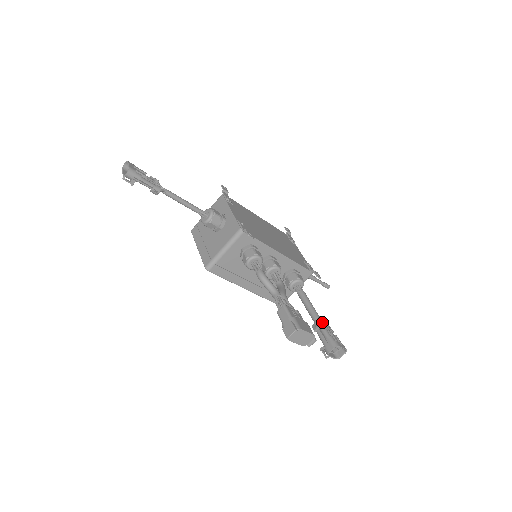
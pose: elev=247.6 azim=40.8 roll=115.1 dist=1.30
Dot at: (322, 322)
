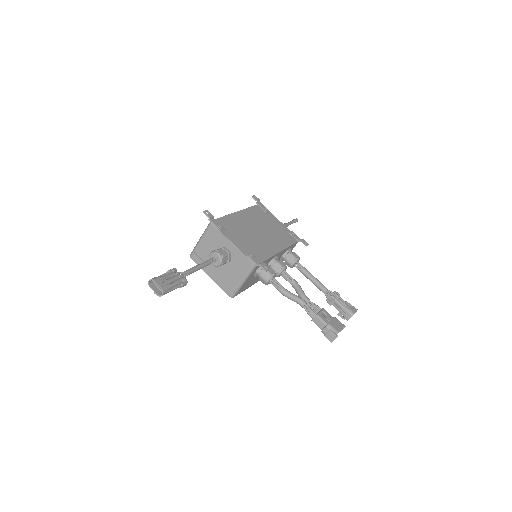
Dot at: (333, 295)
